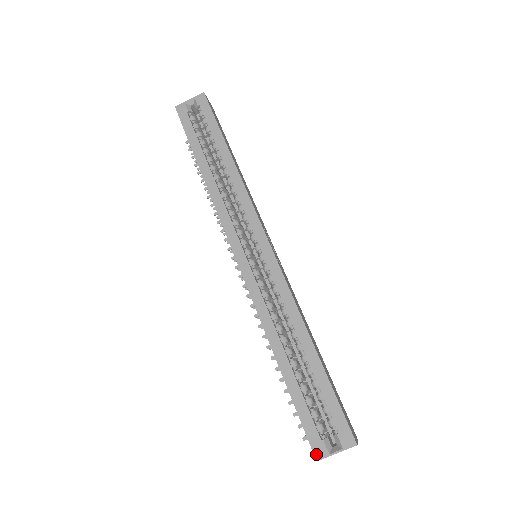
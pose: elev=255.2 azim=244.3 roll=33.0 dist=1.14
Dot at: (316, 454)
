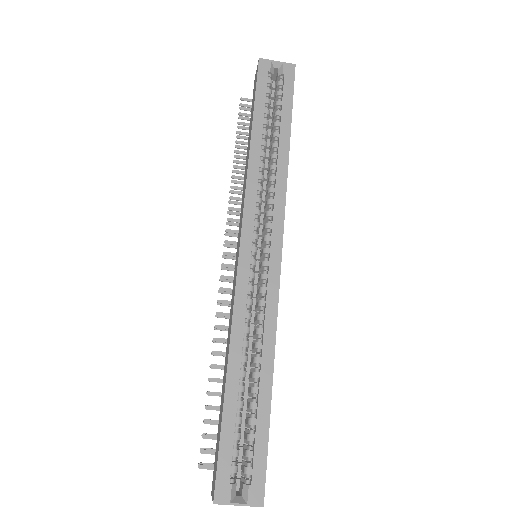
Dot at: (217, 496)
